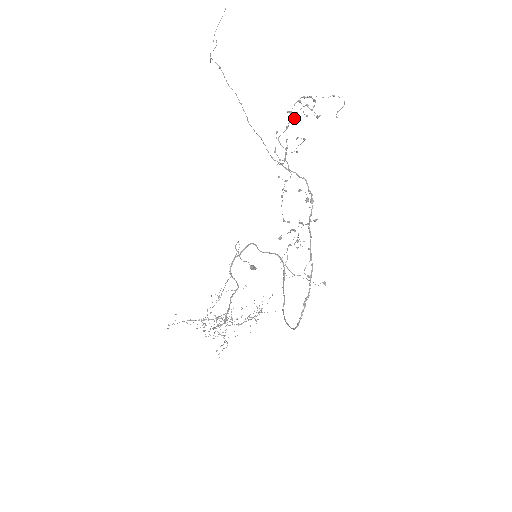
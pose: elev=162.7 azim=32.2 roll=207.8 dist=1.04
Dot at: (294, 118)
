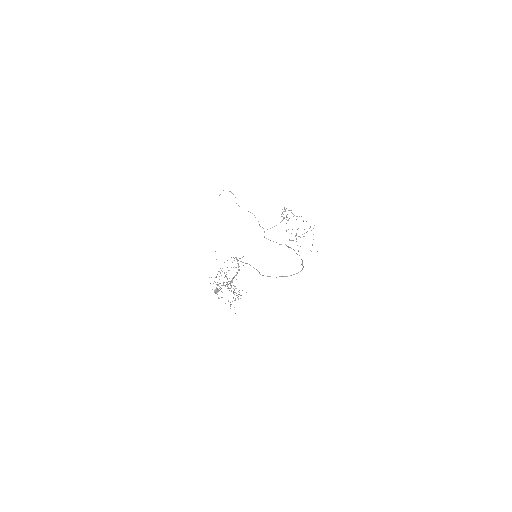
Dot at: occluded
